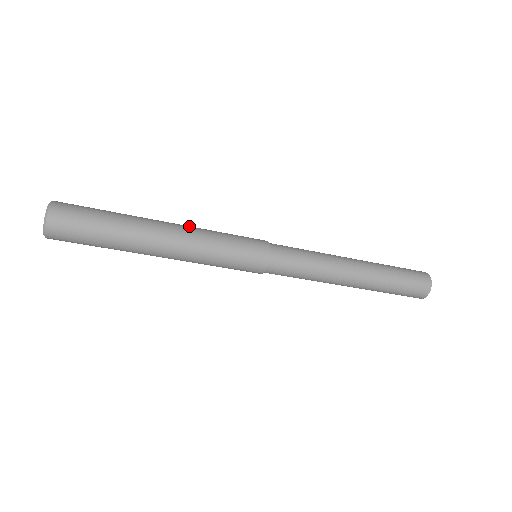
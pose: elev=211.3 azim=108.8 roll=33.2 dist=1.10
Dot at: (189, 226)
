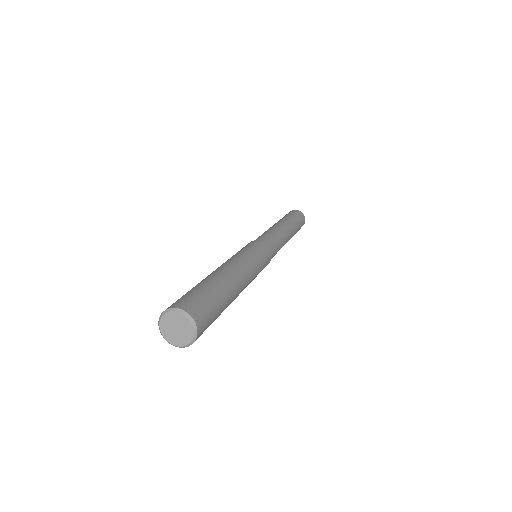
Dot at: (230, 260)
